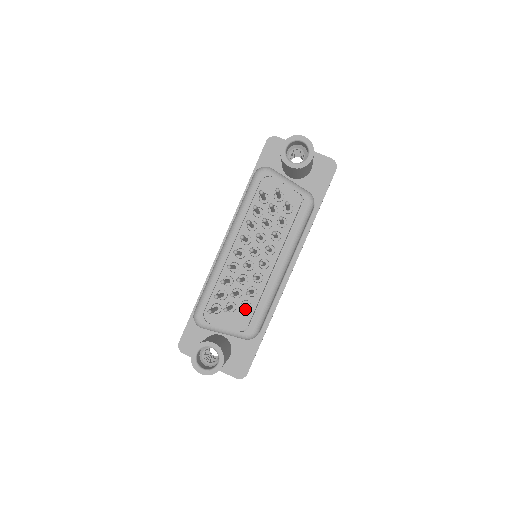
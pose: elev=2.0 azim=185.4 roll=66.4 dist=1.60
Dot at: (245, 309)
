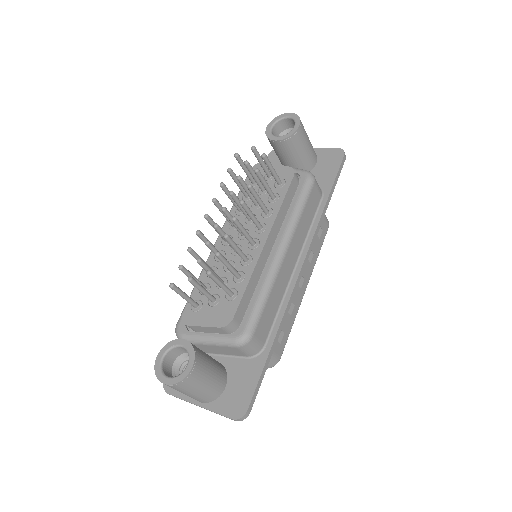
Dot at: (230, 299)
